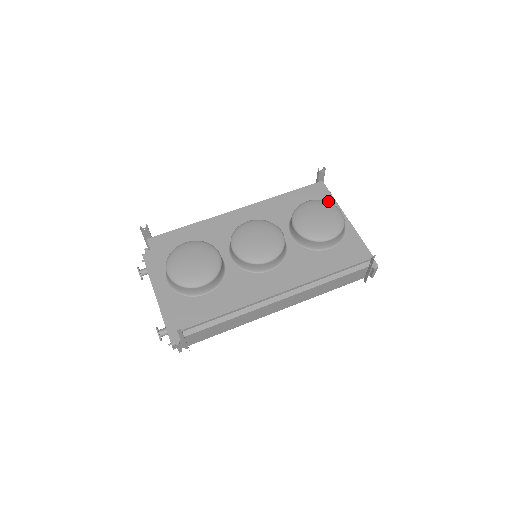
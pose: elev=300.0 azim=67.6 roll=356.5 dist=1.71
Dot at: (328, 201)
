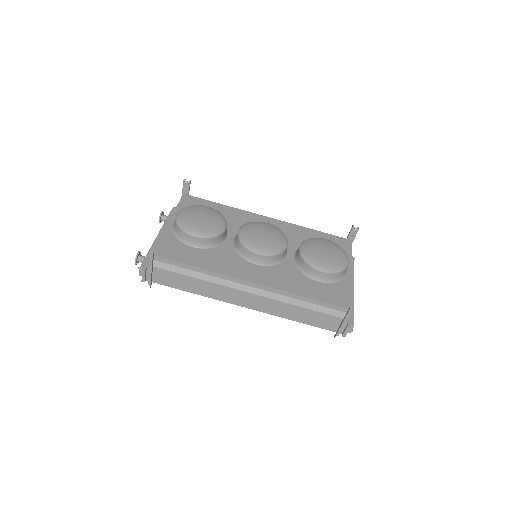
Dot at: occluded
